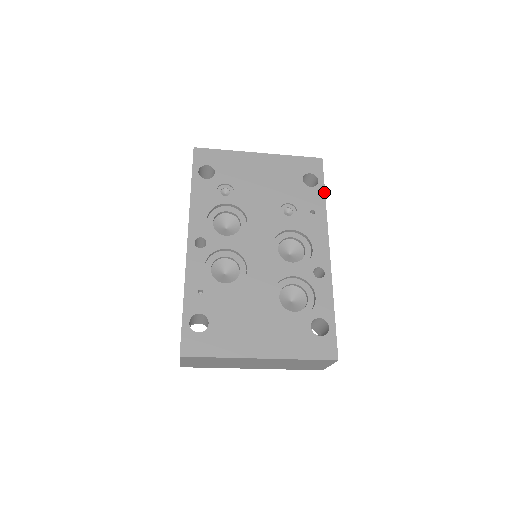
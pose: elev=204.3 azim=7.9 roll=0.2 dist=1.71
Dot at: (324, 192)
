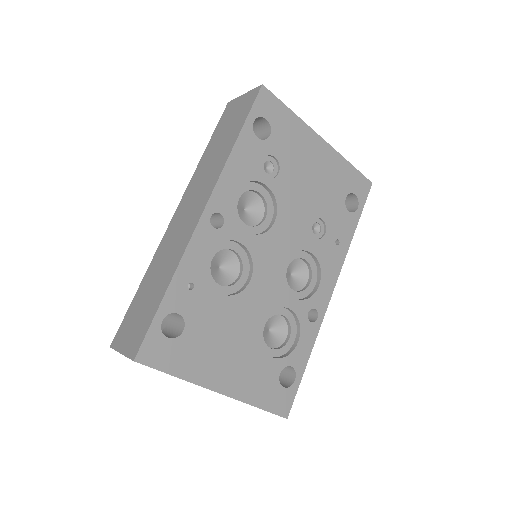
Dot at: (357, 224)
